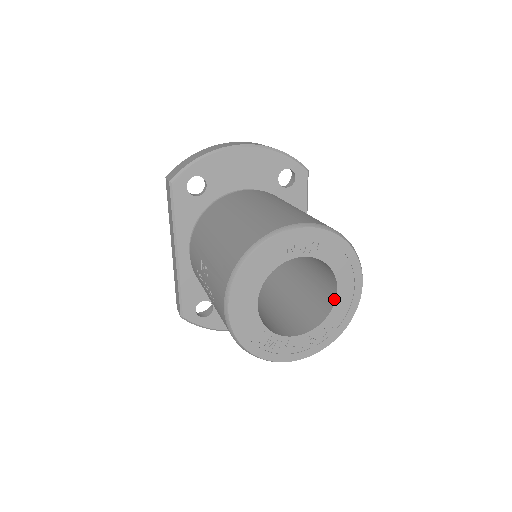
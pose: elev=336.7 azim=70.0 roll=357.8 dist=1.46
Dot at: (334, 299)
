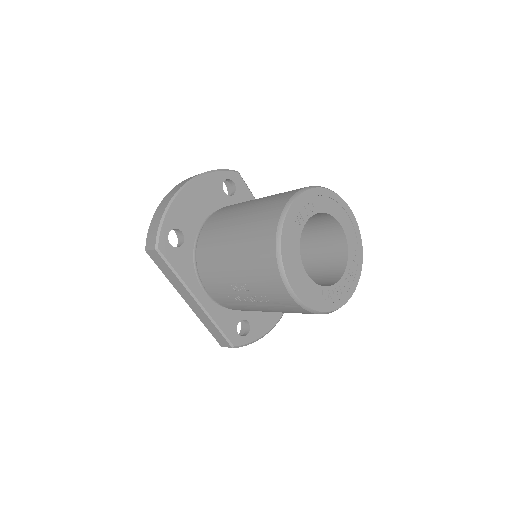
Dot at: (343, 235)
